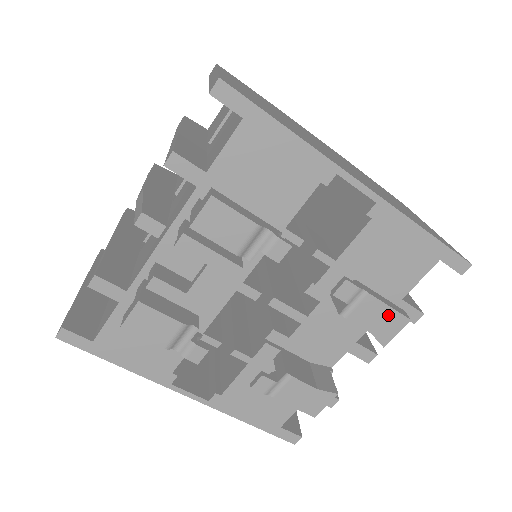
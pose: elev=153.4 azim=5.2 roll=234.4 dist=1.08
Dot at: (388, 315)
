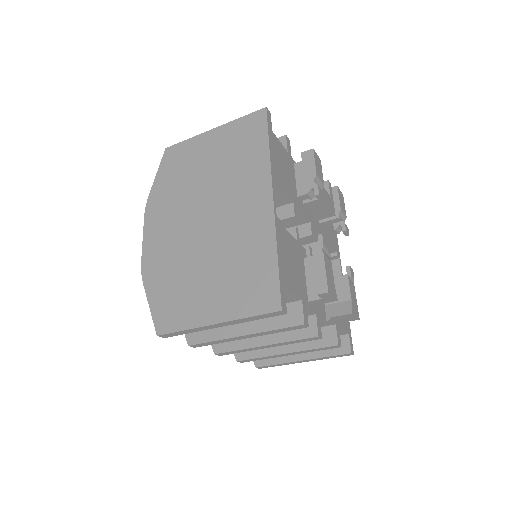
Dot at: (356, 304)
